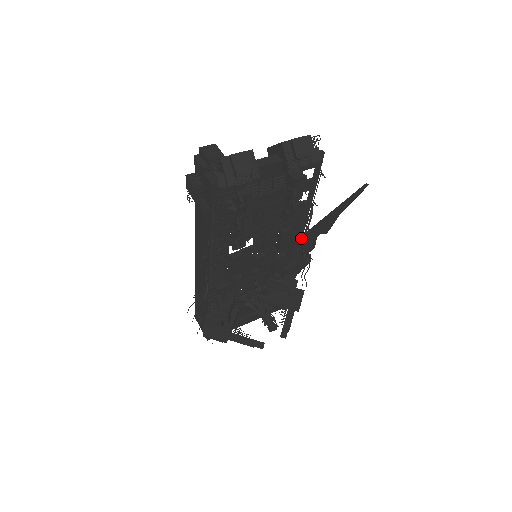
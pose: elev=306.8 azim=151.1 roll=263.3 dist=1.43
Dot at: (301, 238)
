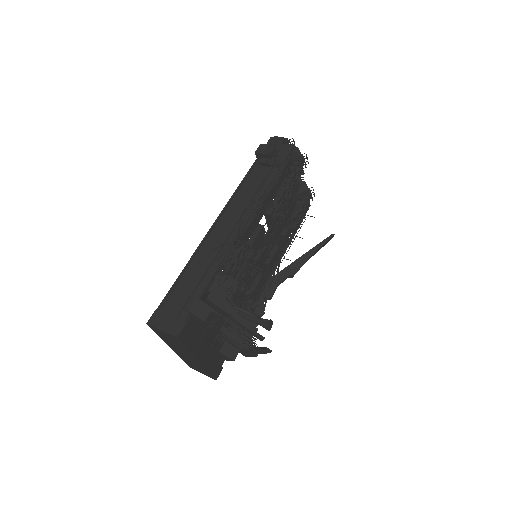
Dot at: (271, 277)
